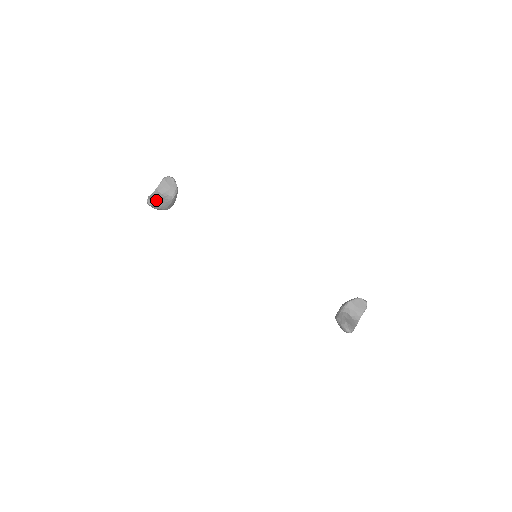
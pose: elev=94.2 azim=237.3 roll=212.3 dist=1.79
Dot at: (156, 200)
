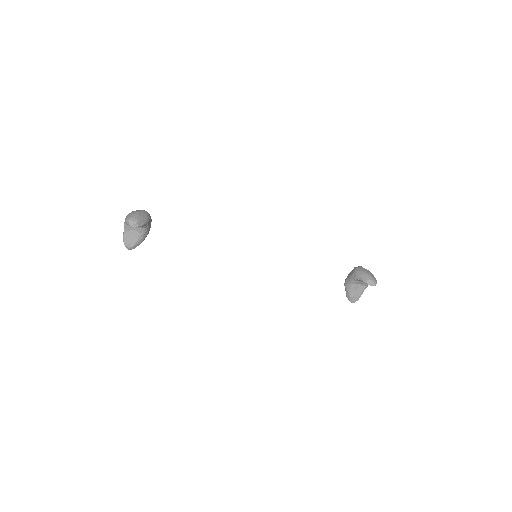
Dot at: (133, 244)
